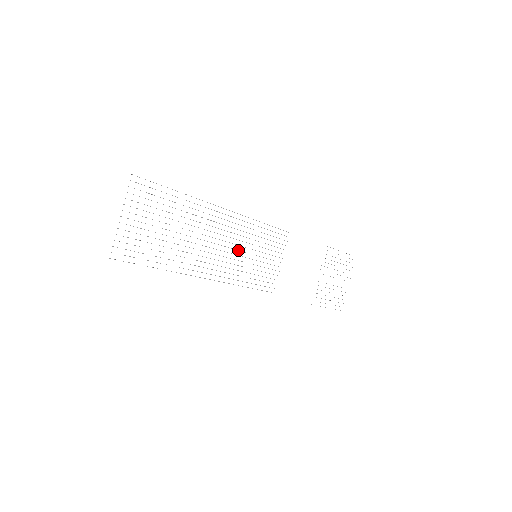
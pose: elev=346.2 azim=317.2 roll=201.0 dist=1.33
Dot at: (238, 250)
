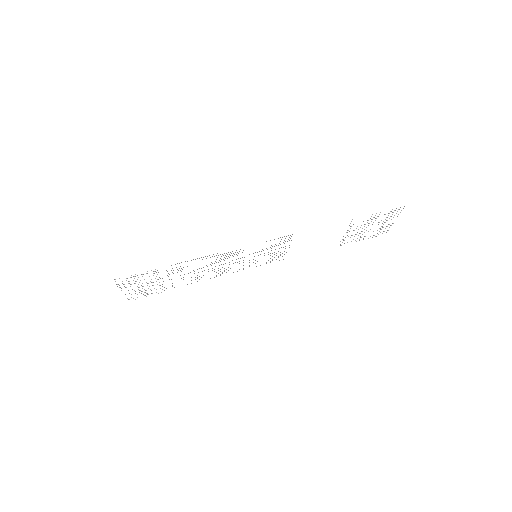
Dot at: occluded
